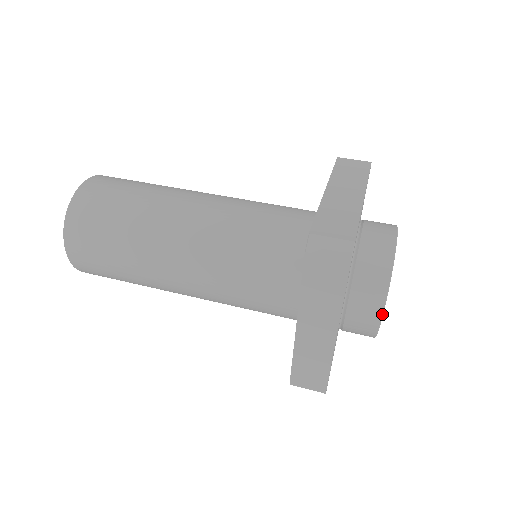
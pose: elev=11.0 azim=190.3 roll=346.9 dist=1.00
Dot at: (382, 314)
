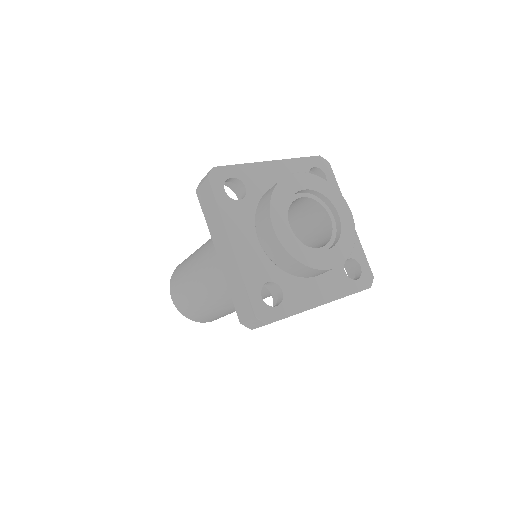
Dot at: (272, 224)
